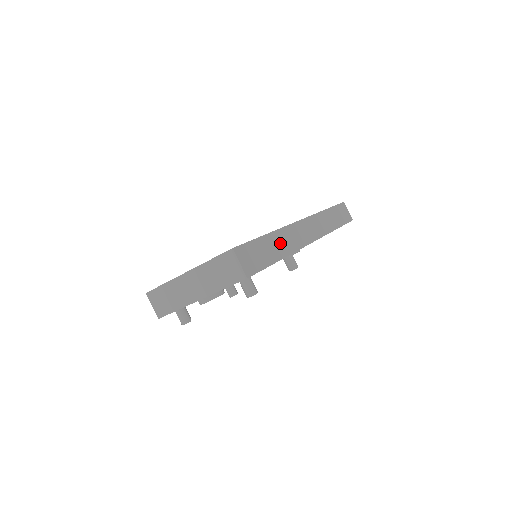
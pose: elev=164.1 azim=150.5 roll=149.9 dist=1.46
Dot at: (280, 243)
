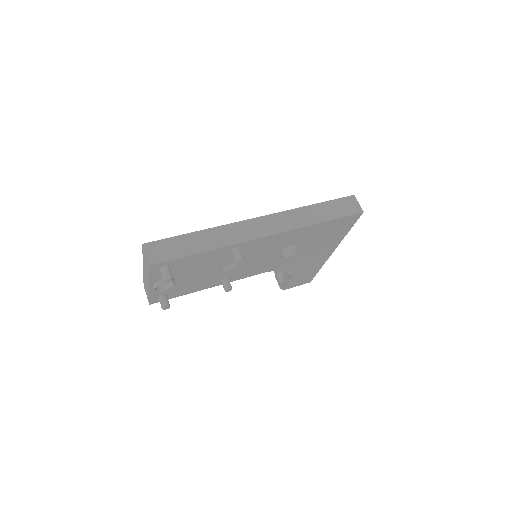
Dot at: (210, 239)
